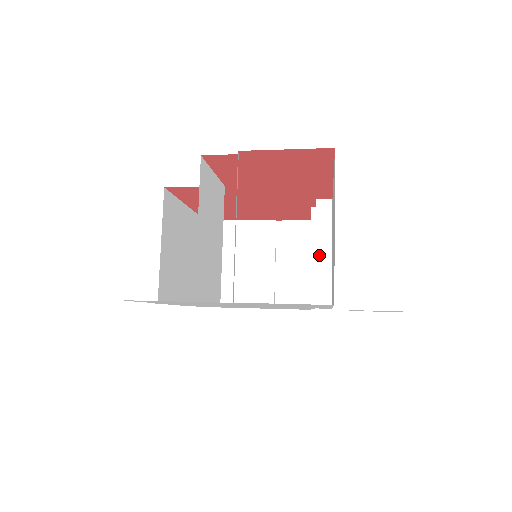
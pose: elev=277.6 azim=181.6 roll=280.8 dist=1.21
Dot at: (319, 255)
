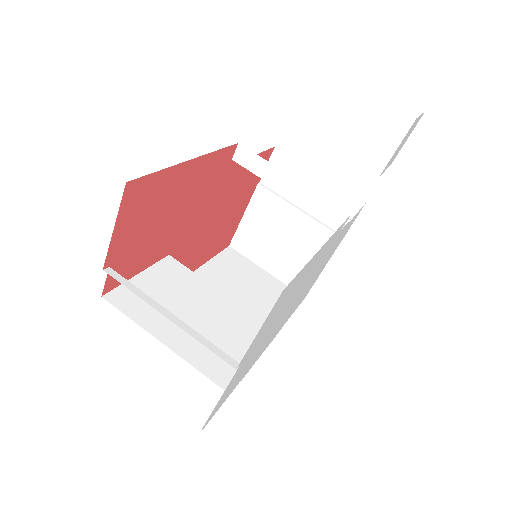
Dot at: (289, 192)
